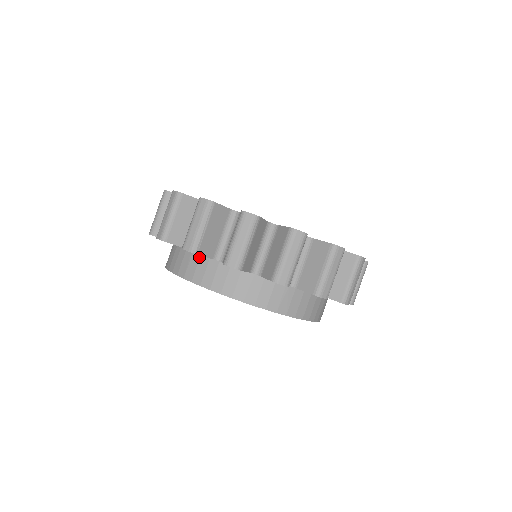
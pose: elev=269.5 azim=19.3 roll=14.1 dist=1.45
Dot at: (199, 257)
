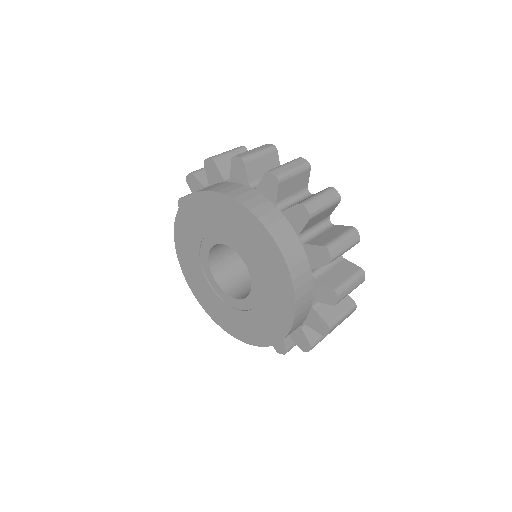
Dot at: (234, 183)
